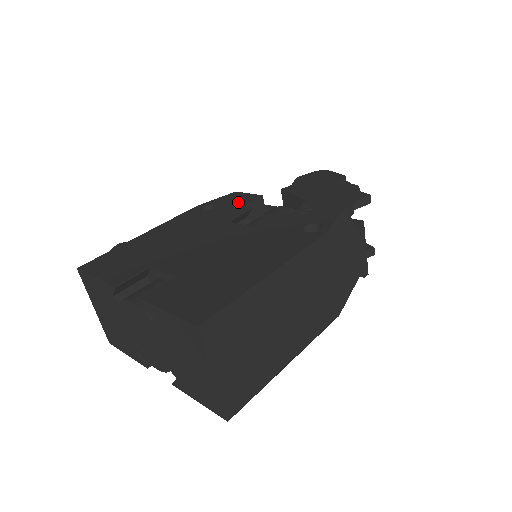
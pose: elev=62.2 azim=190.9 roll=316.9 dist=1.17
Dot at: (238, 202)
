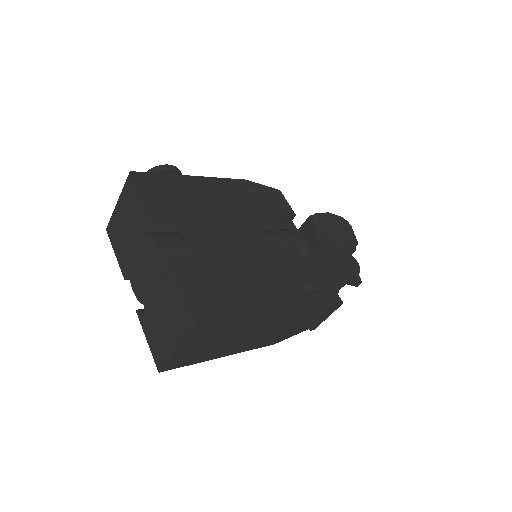
Dot at: (276, 206)
